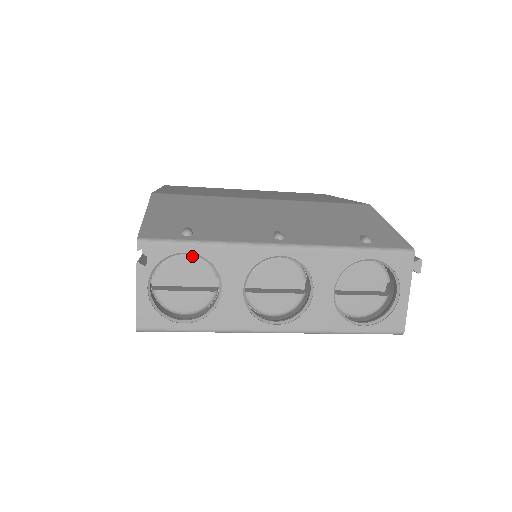
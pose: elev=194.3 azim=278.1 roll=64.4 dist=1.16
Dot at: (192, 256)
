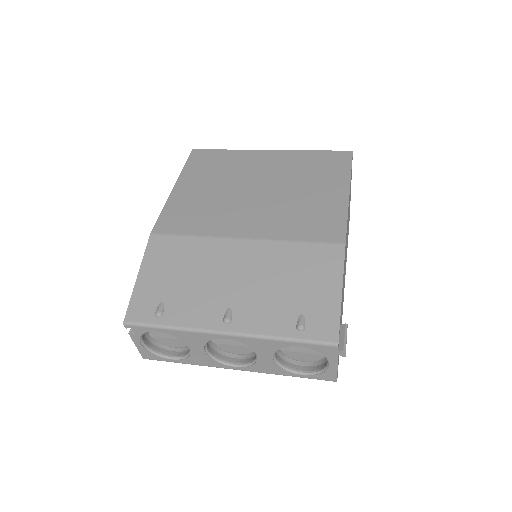
Dot at: occluded
